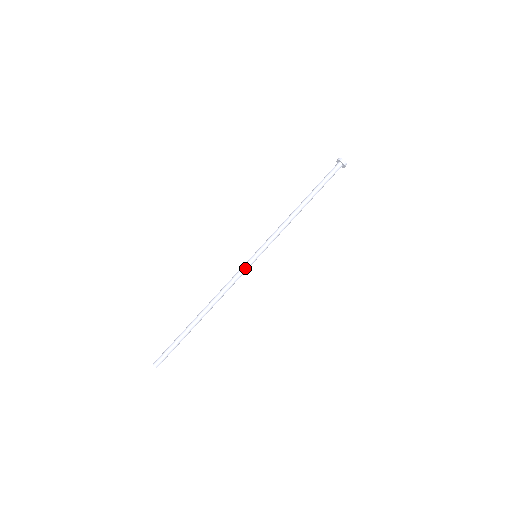
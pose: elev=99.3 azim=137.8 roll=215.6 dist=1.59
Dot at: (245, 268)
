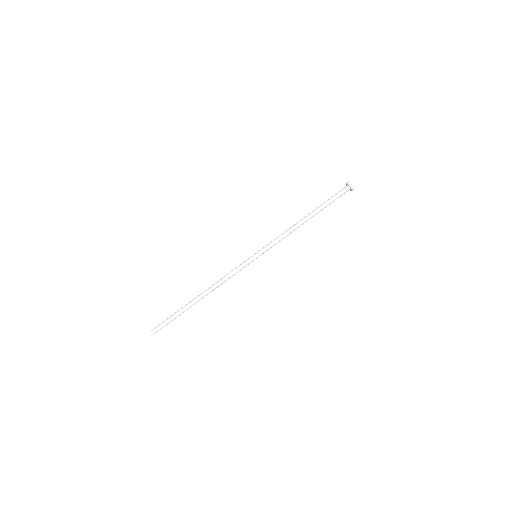
Dot at: (245, 266)
